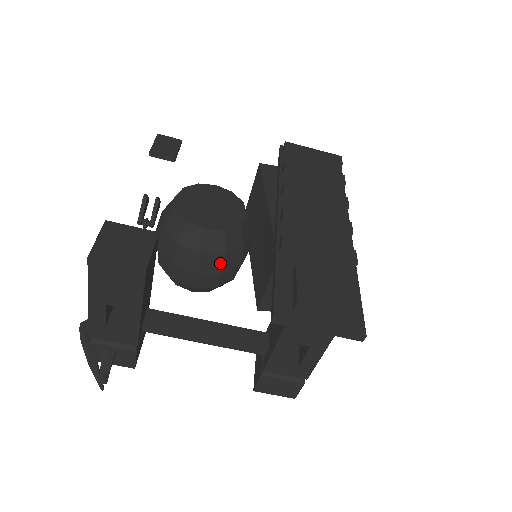
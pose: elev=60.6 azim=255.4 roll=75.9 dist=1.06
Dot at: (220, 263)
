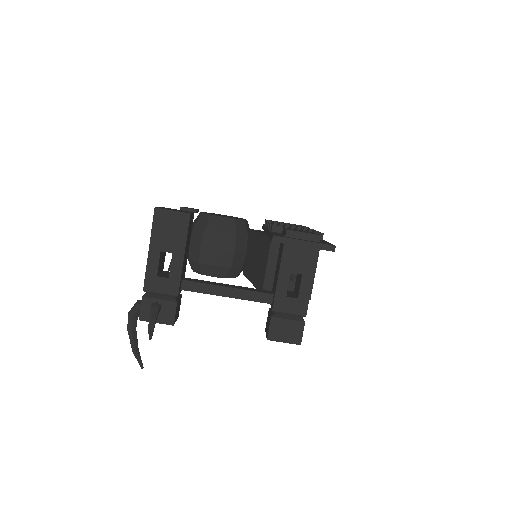
Dot at: (233, 242)
